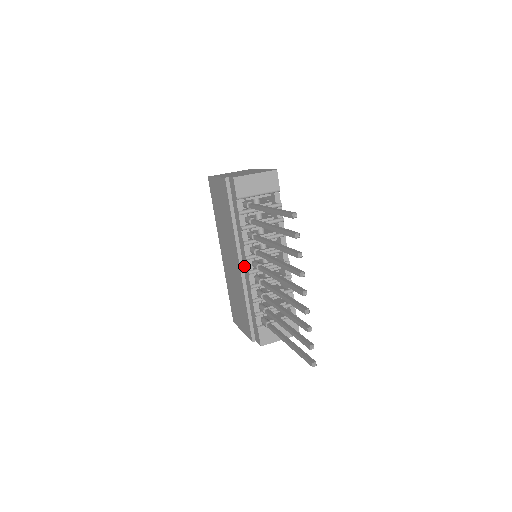
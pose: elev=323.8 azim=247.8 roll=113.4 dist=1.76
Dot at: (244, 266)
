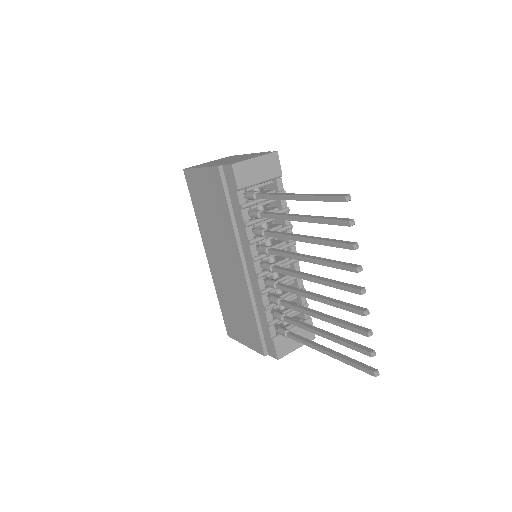
Dot at: (249, 269)
